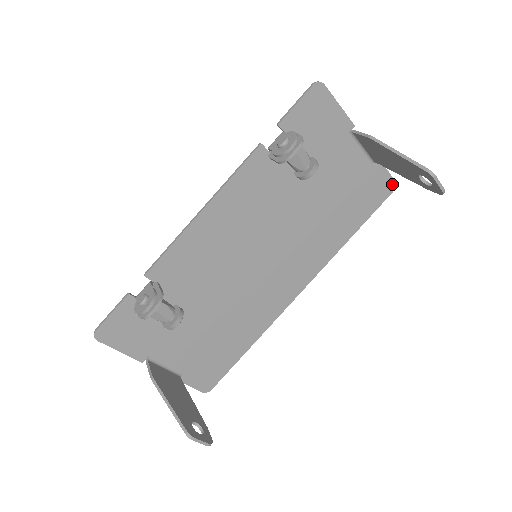
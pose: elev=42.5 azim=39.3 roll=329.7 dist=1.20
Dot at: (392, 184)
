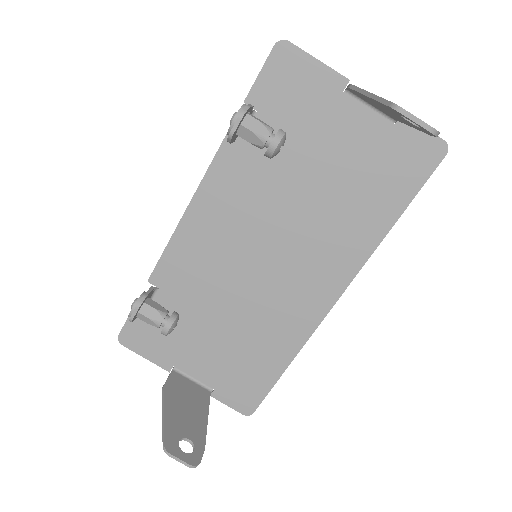
Dot at: (440, 145)
